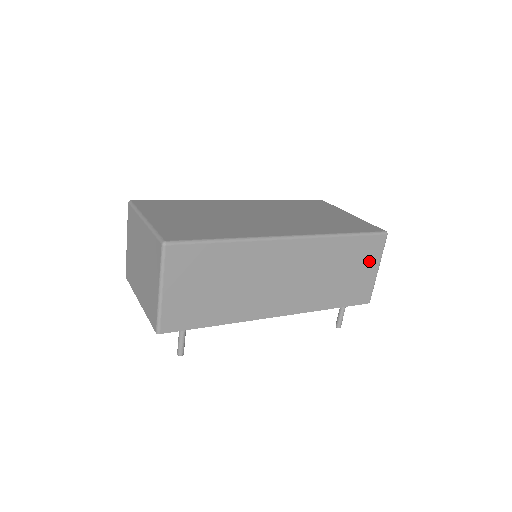
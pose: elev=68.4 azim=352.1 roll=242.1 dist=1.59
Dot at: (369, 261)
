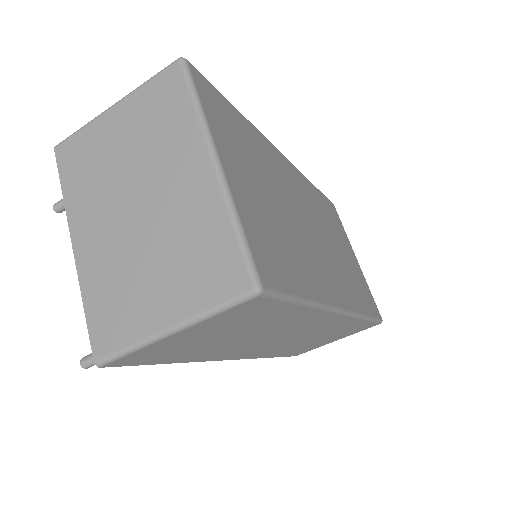
Dot at: (344, 335)
